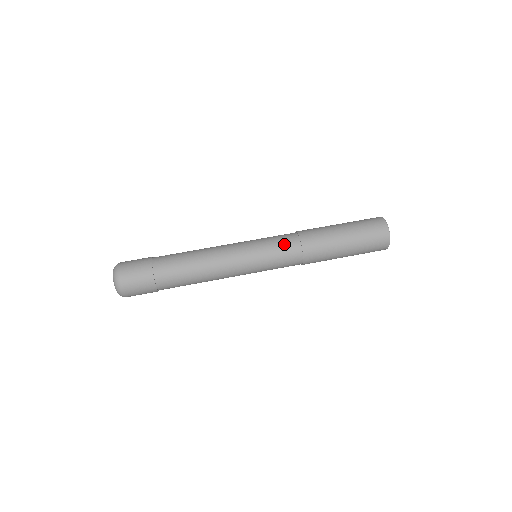
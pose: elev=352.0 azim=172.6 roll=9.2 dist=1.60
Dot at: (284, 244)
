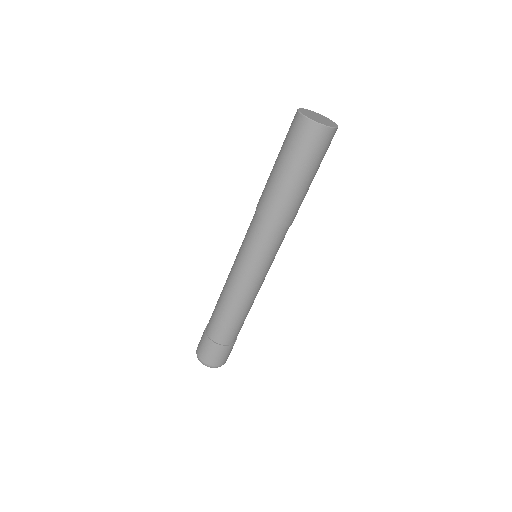
Dot at: (250, 226)
